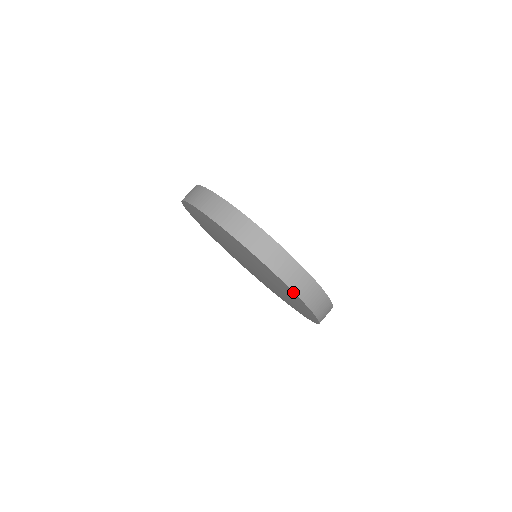
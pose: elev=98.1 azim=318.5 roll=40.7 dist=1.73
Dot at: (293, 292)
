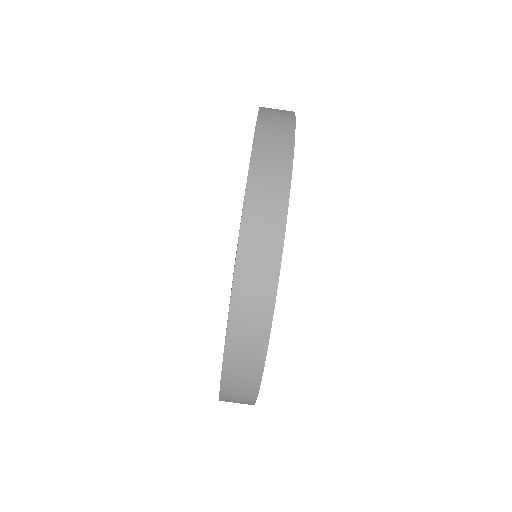
Dot at: (241, 219)
